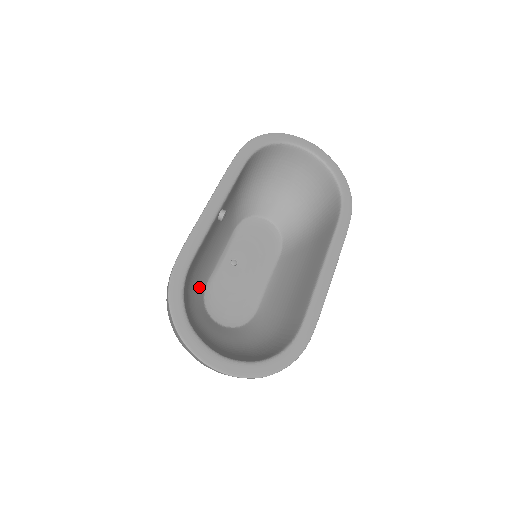
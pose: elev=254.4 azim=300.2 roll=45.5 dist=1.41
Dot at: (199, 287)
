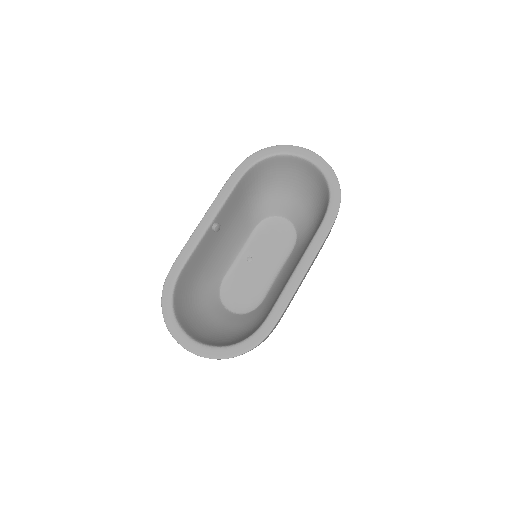
Dot at: (213, 282)
